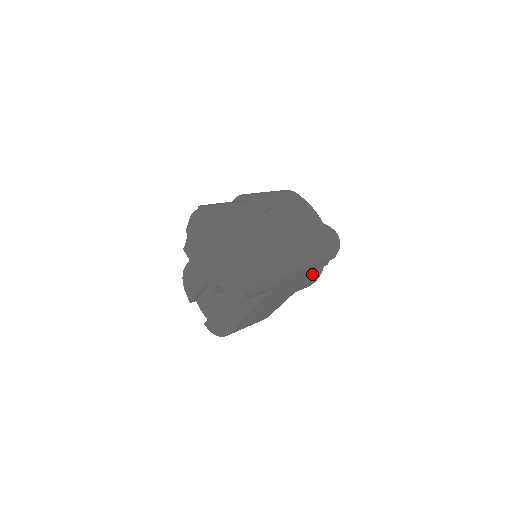
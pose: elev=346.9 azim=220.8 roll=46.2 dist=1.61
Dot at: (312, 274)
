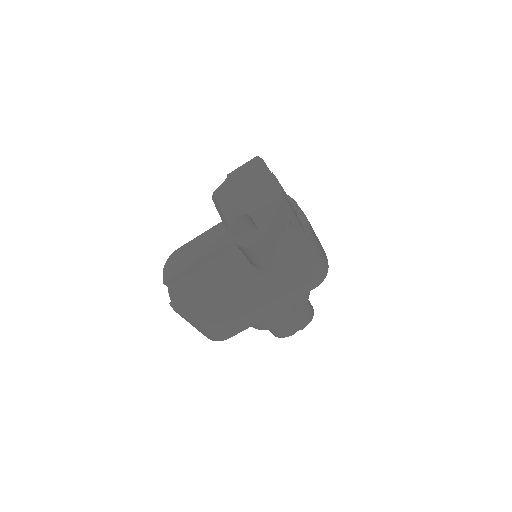
Dot at: (299, 296)
